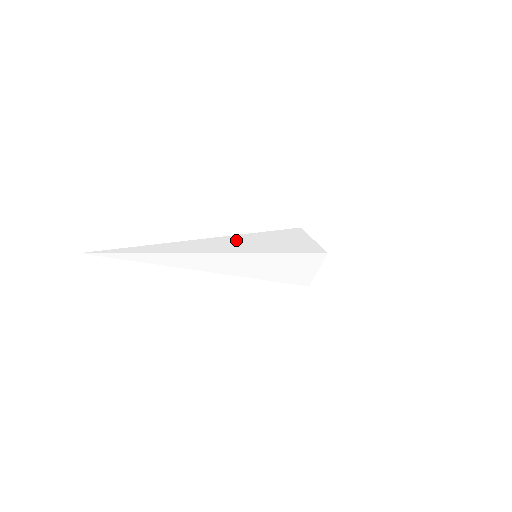
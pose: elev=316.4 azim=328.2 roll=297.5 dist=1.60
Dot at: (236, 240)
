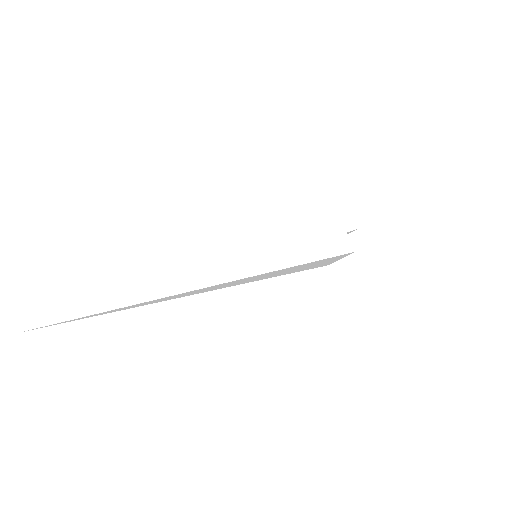
Dot at: (226, 254)
